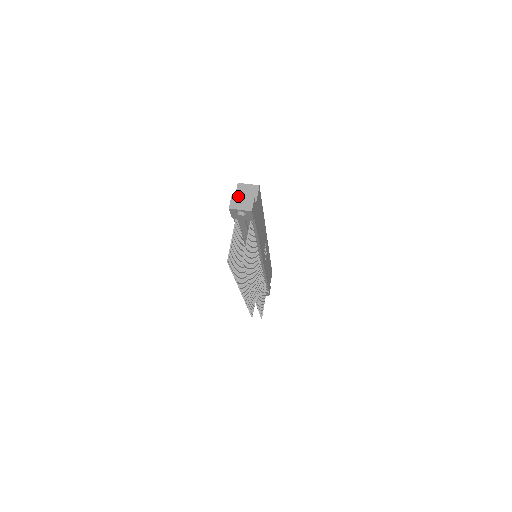
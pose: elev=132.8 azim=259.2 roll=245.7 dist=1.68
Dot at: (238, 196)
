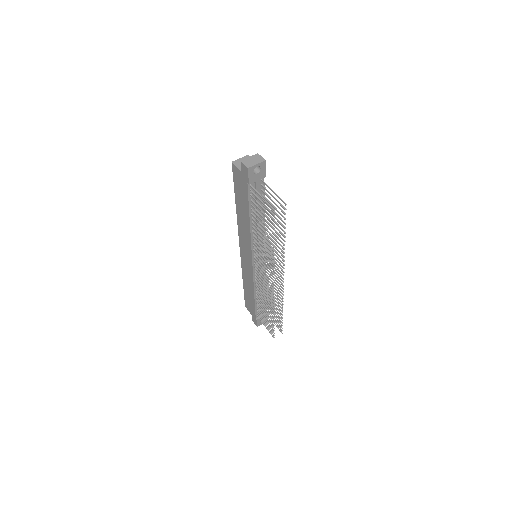
Dot at: (246, 159)
